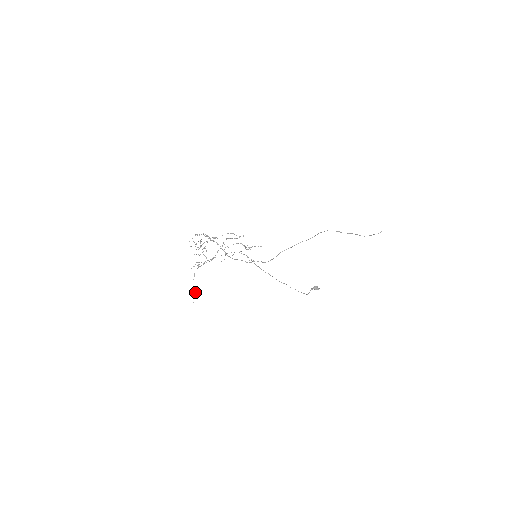
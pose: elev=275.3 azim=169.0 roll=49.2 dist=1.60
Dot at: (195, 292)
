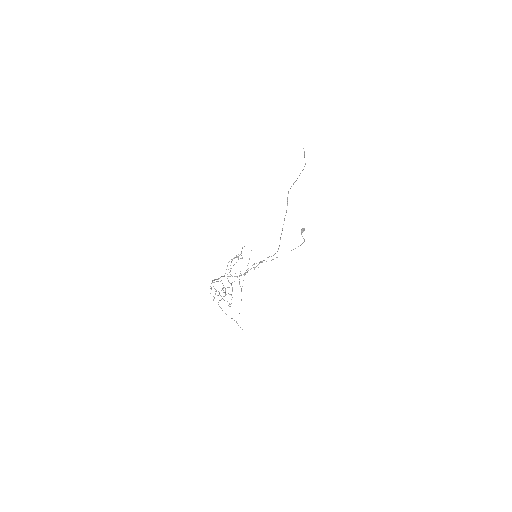
Dot at: (234, 320)
